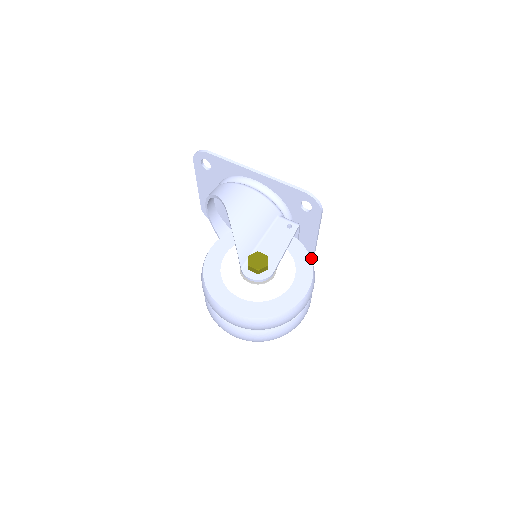
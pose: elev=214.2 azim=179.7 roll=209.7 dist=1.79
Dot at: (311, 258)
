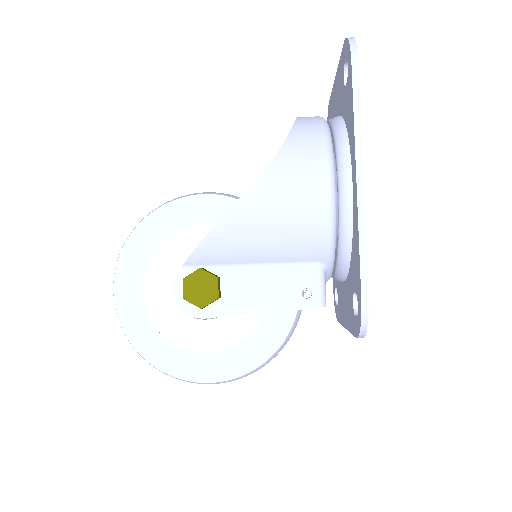
Dot at: occluded
